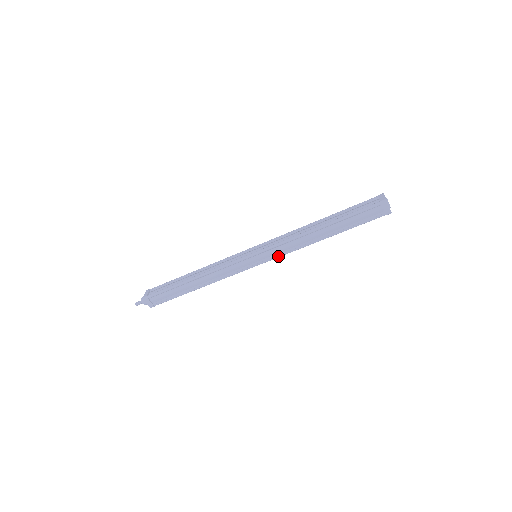
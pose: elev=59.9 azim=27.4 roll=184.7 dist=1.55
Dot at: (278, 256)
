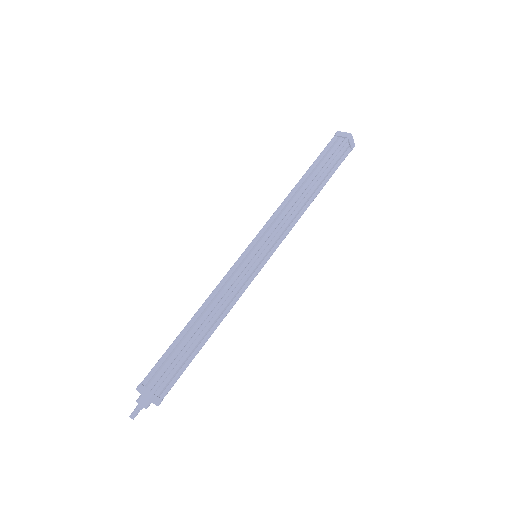
Dot at: (281, 242)
